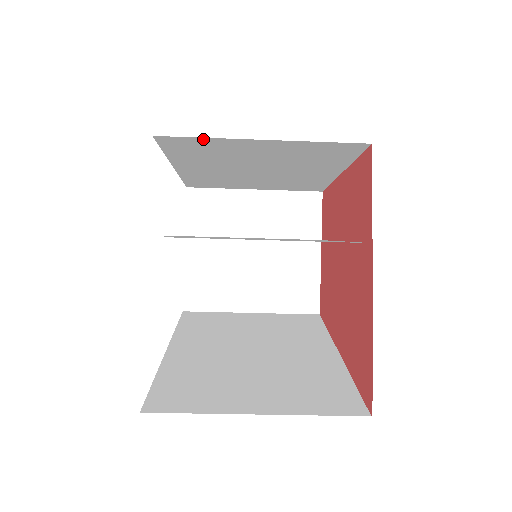
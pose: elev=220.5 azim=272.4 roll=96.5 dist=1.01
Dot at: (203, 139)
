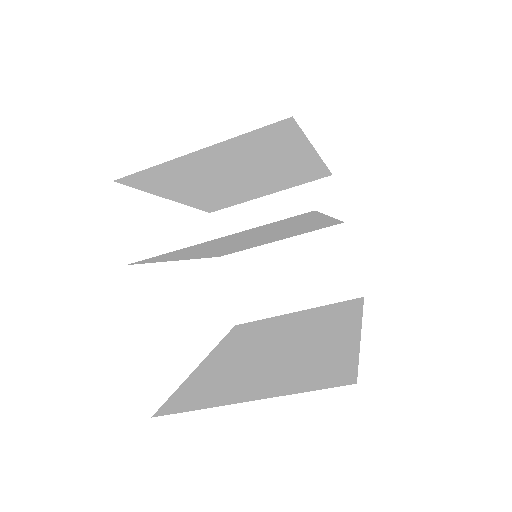
Dot at: (152, 169)
